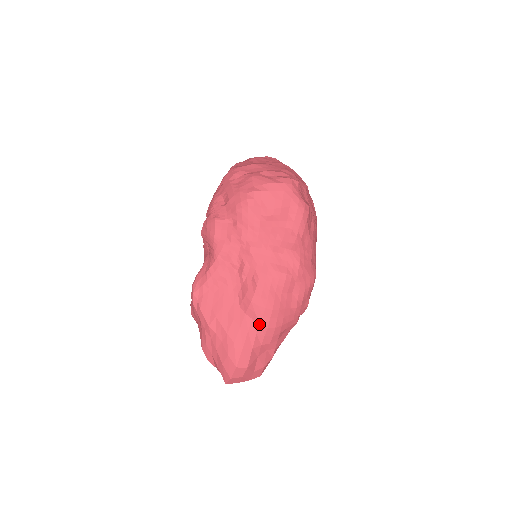
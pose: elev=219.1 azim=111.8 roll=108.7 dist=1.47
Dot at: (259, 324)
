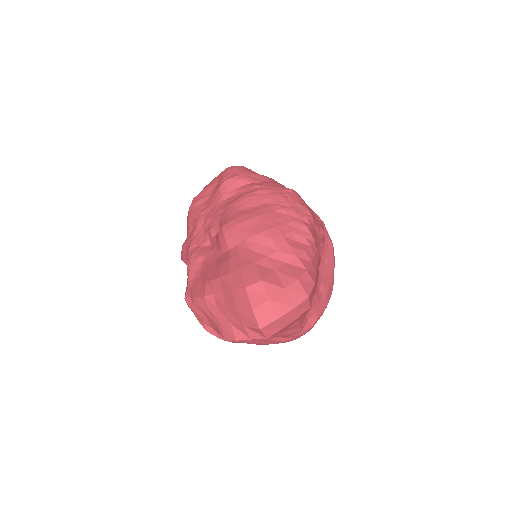
Dot at: (244, 240)
